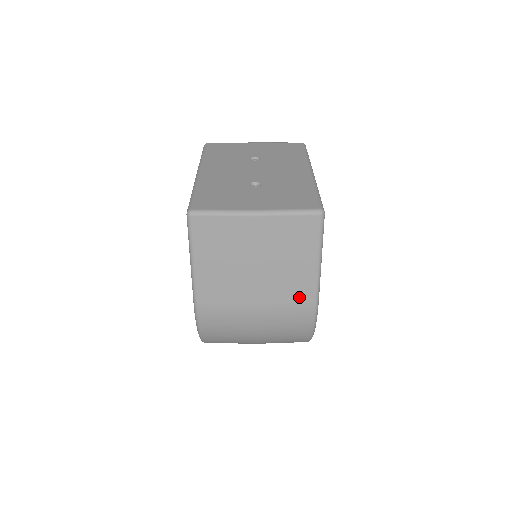
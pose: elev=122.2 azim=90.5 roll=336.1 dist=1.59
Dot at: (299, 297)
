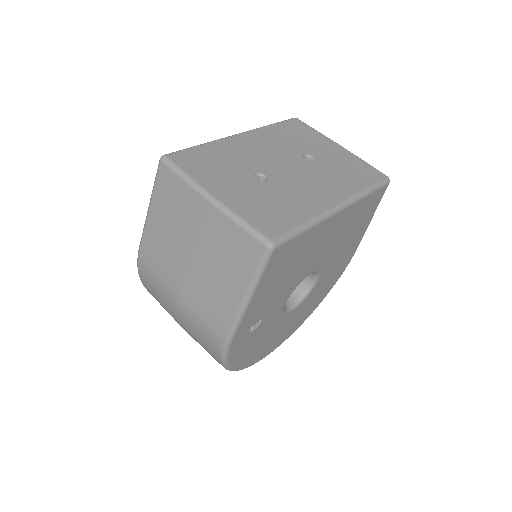
Dot at: (216, 316)
